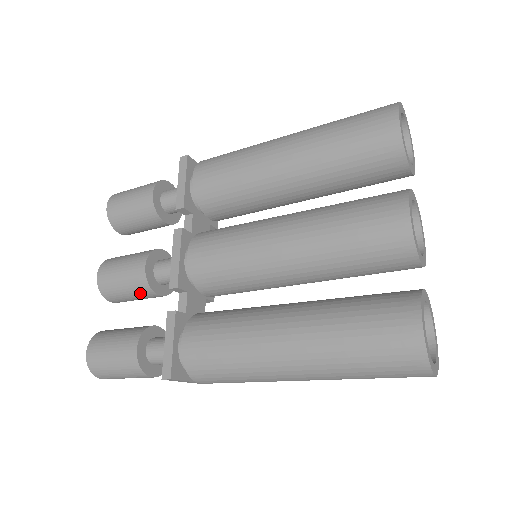
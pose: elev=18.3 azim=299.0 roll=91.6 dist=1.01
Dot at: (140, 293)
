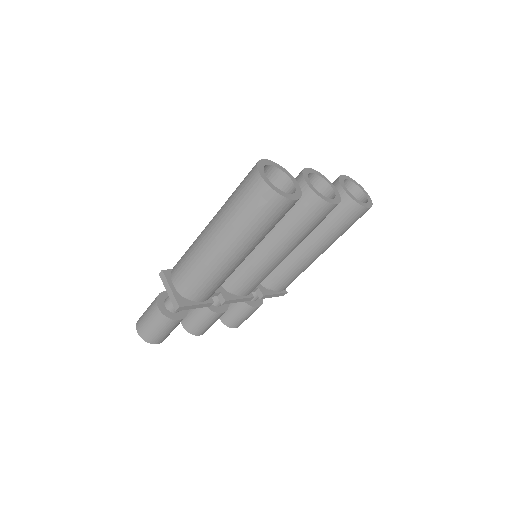
Dot at: occluded
